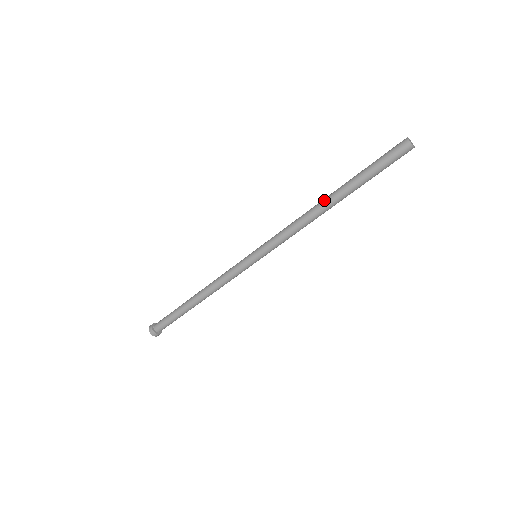
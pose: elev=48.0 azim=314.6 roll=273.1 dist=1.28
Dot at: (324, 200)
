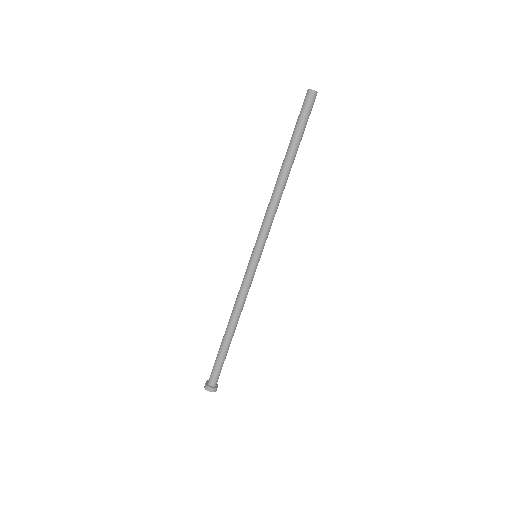
Dot at: (279, 173)
